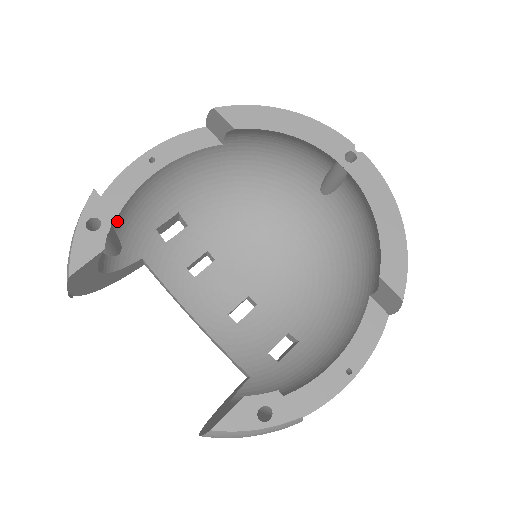
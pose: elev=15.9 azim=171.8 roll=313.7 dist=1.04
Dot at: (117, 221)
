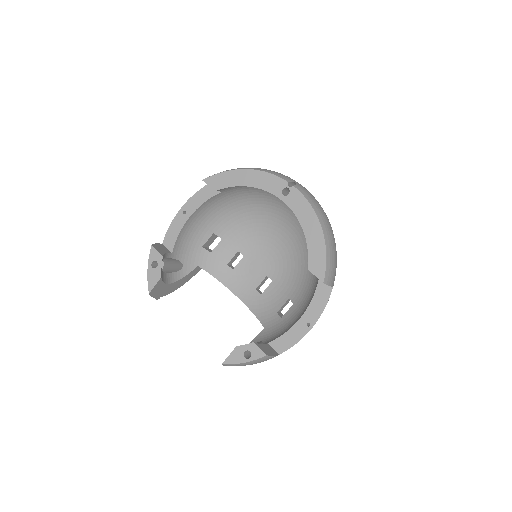
Dot at: (174, 253)
